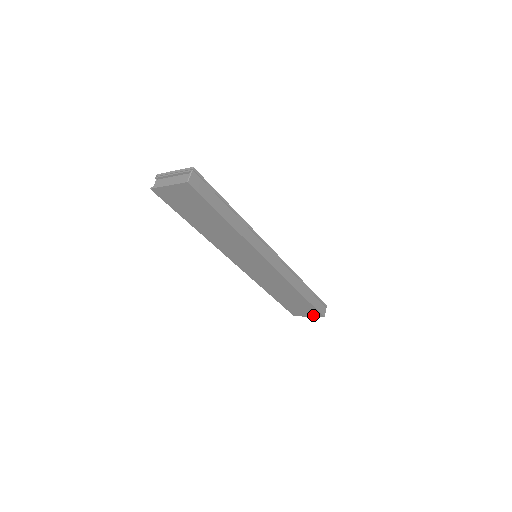
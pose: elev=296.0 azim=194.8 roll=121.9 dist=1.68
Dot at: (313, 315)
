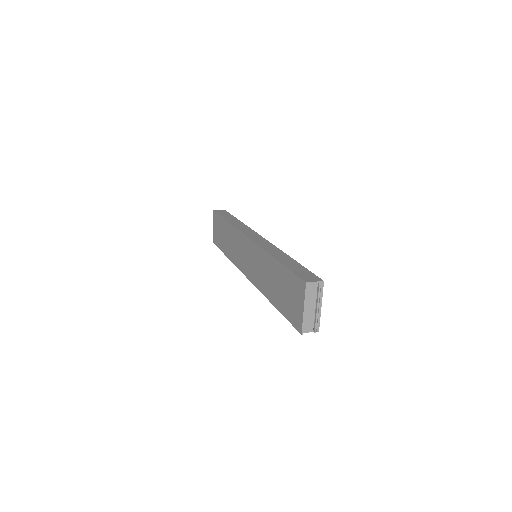
Dot at: (302, 297)
